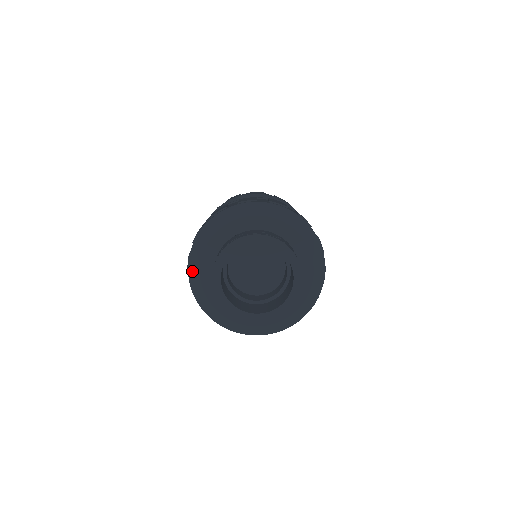
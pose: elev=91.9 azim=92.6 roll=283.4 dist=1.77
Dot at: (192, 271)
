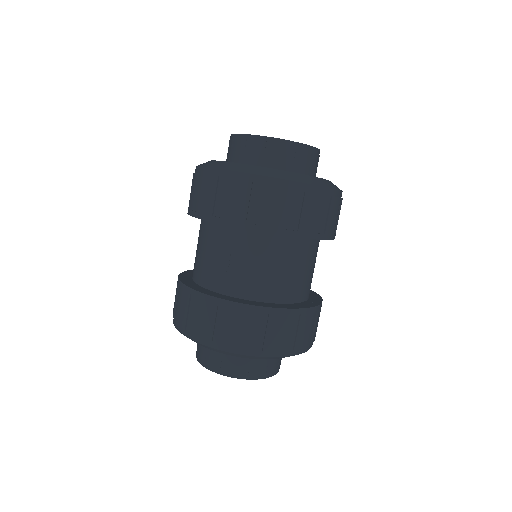
Dot at: occluded
